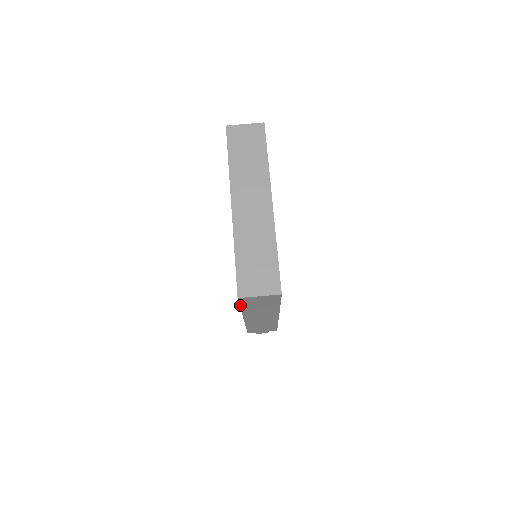
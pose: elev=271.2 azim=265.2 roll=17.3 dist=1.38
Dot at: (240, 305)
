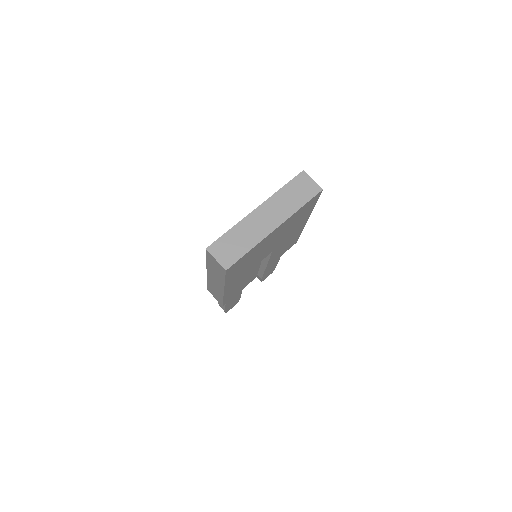
Dot at: (206, 257)
